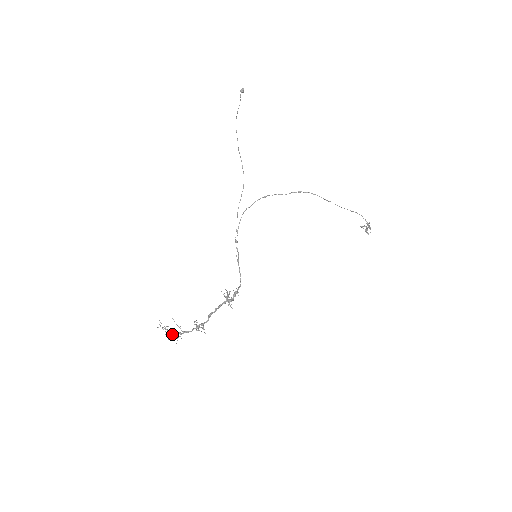
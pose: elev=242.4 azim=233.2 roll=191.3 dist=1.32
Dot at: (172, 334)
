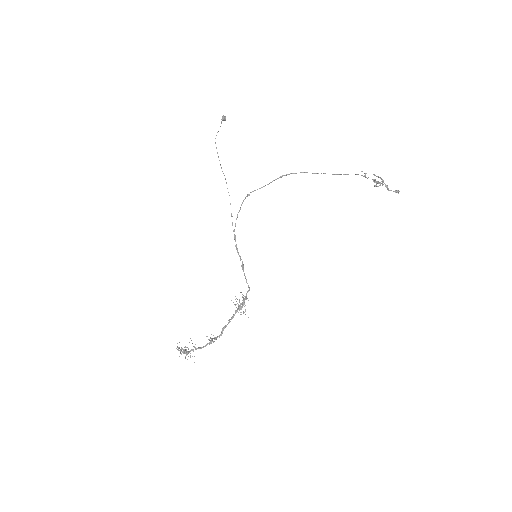
Dot at: (187, 352)
